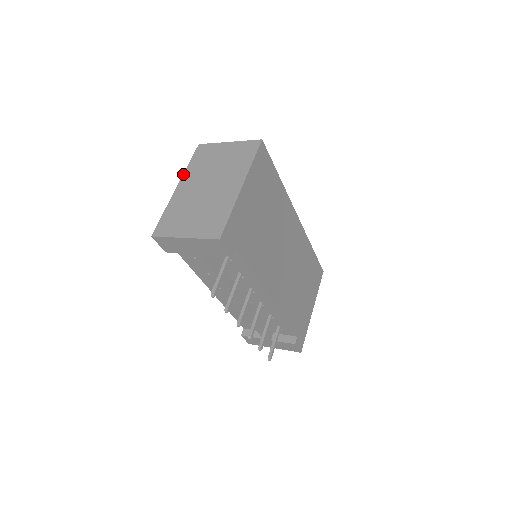
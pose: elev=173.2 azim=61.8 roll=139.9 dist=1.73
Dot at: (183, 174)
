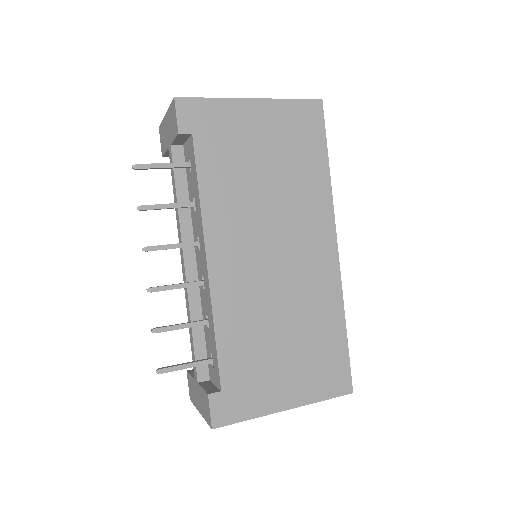
Dot at: occluded
